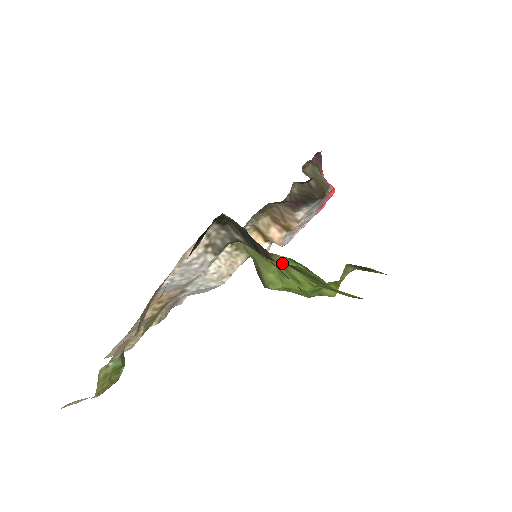
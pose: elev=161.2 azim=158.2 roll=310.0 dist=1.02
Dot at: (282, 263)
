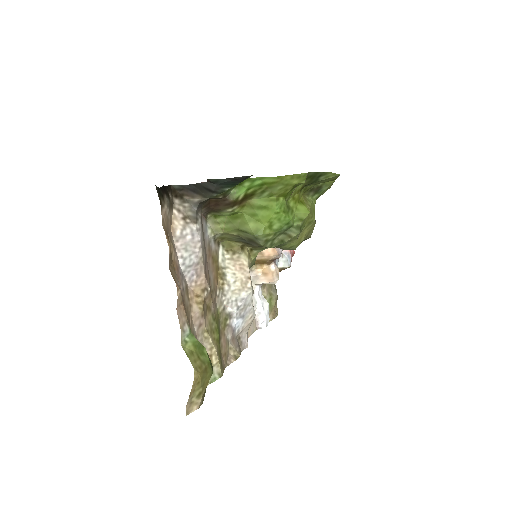
Dot at: (239, 197)
